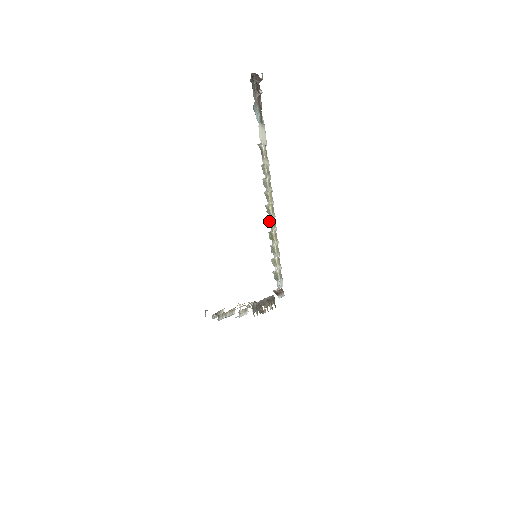
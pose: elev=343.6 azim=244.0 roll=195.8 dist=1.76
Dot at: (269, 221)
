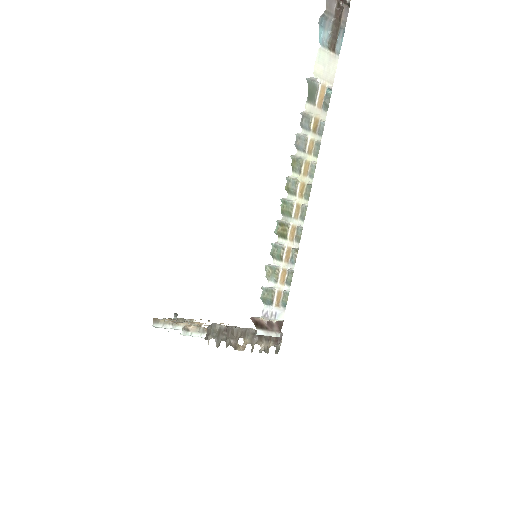
Dot at: (286, 204)
